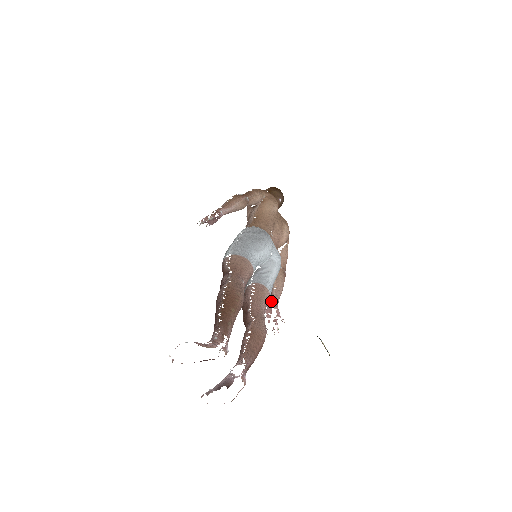
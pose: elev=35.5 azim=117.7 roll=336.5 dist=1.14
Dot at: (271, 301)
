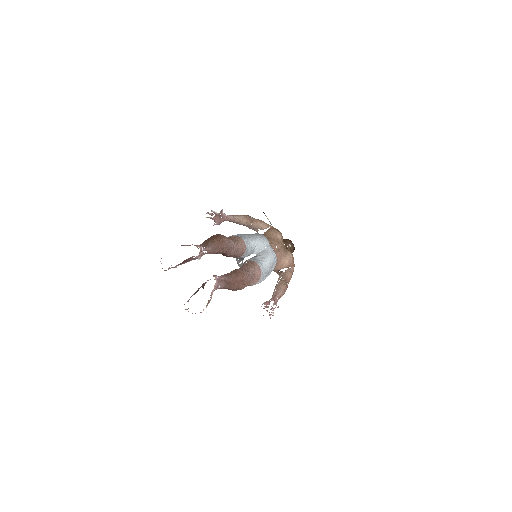
Dot at: (271, 298)
